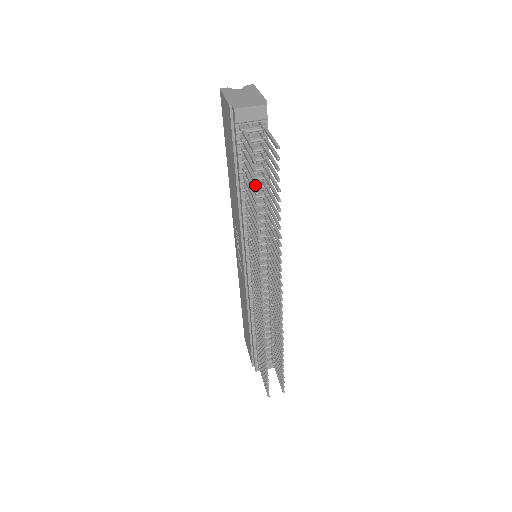
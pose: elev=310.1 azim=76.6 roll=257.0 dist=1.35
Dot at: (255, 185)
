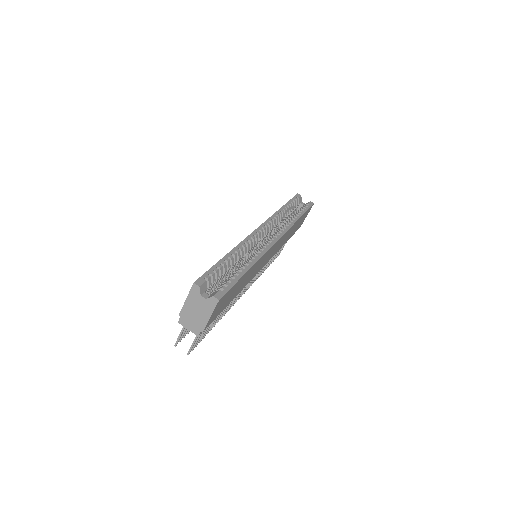
Dot at: (187, 332)
